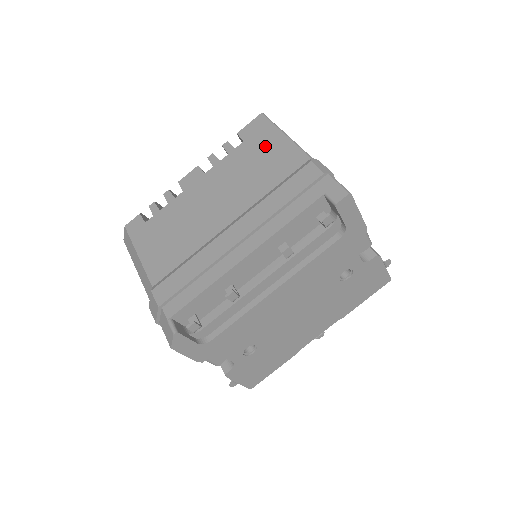
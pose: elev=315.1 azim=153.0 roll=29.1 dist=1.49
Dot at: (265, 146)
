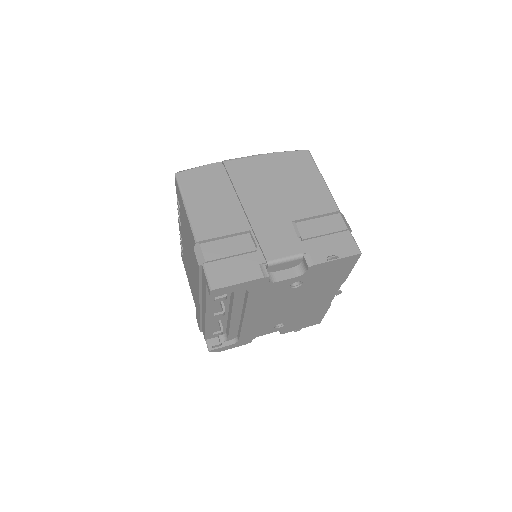
Dot at: (184, 216)
